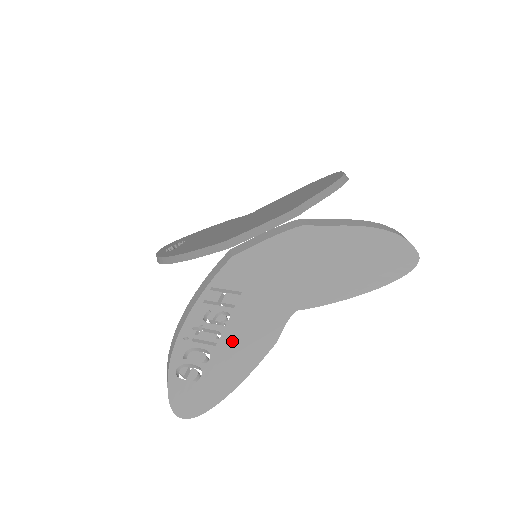
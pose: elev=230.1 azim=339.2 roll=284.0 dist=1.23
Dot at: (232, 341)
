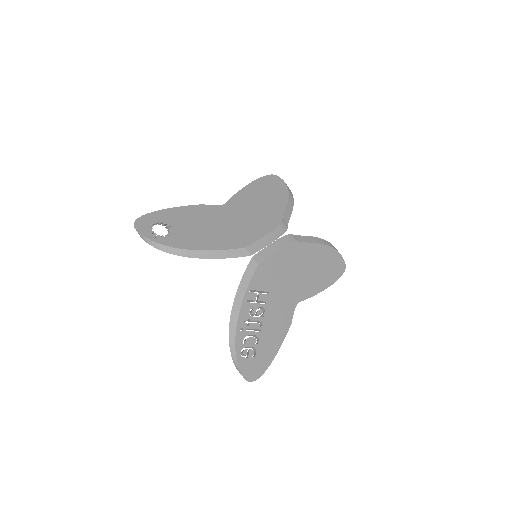
Dot at: (269, 327)
